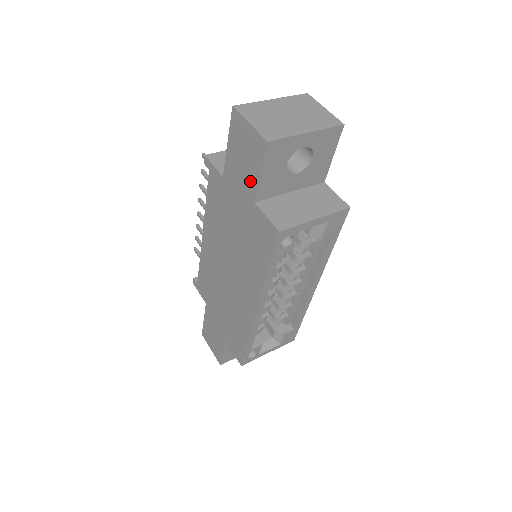
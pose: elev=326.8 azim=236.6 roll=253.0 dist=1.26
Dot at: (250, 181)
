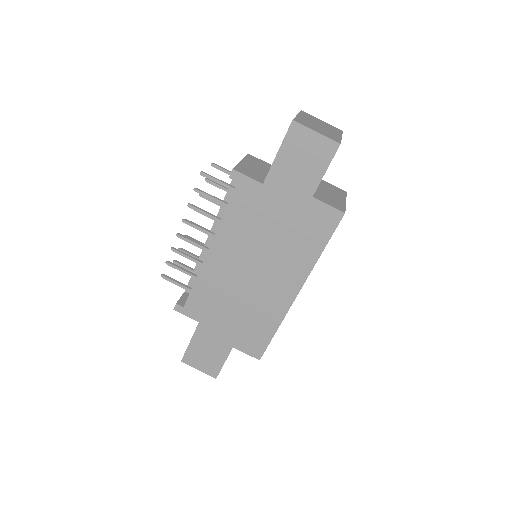
Dot at: (309, 180)
